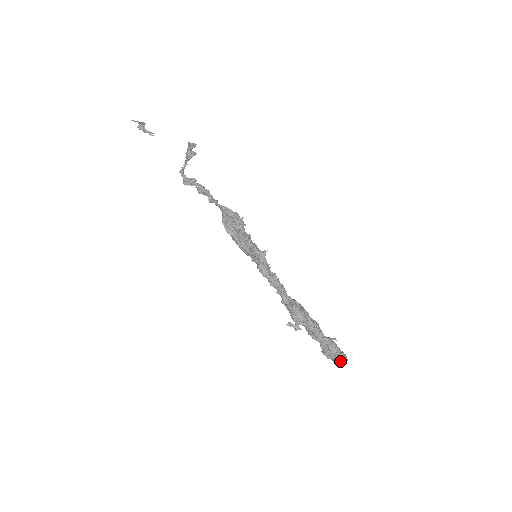
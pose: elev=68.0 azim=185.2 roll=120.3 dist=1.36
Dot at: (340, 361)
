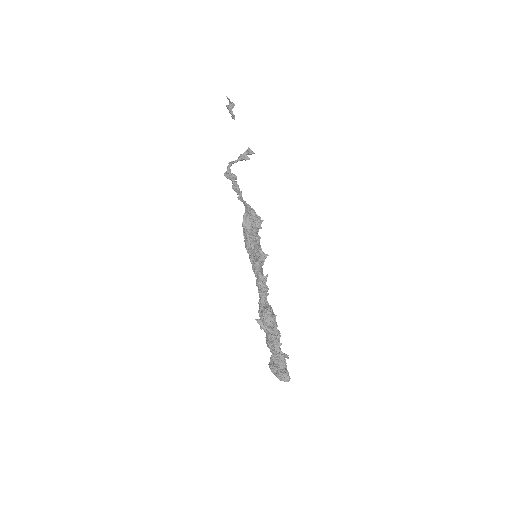
Dot at: (283, 378)
